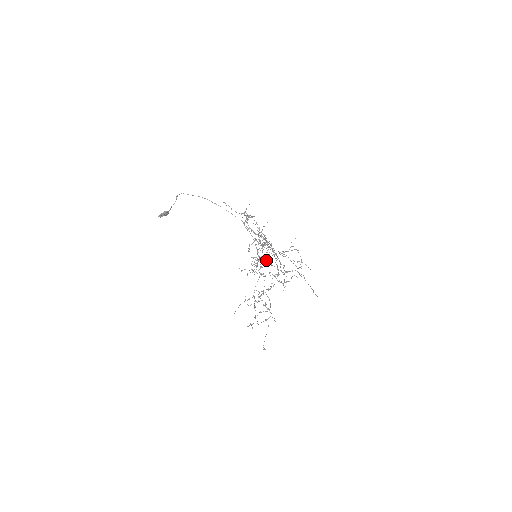
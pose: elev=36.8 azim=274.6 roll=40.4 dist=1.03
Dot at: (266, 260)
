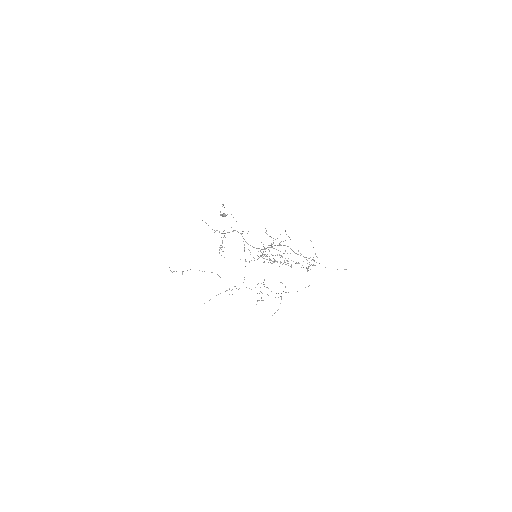
Dot at: occluded
